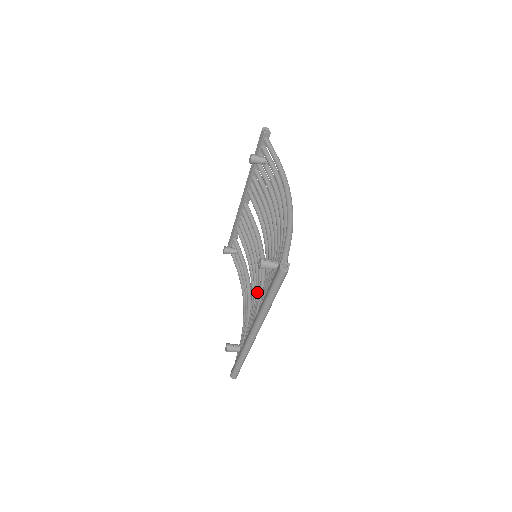
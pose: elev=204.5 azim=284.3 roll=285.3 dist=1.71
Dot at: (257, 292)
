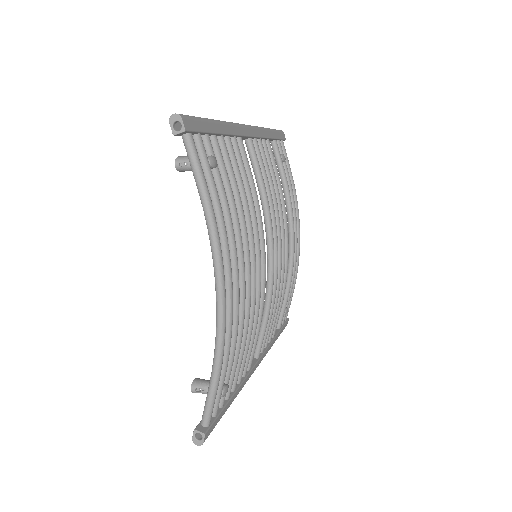
Dot at: occluded
